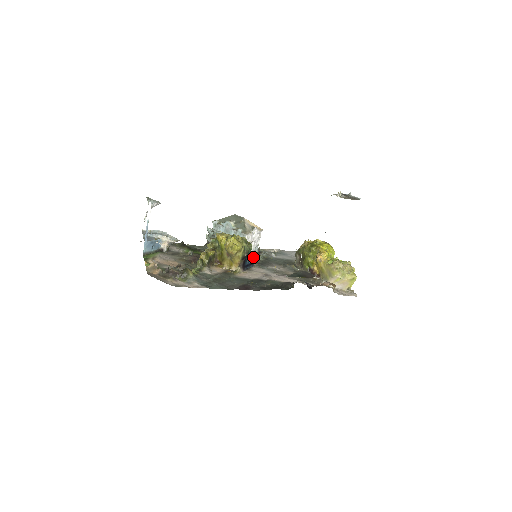
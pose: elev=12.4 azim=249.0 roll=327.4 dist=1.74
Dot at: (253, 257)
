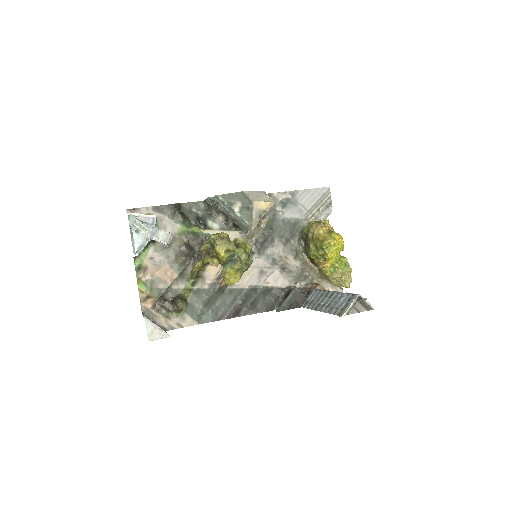
Dot at: occluded
